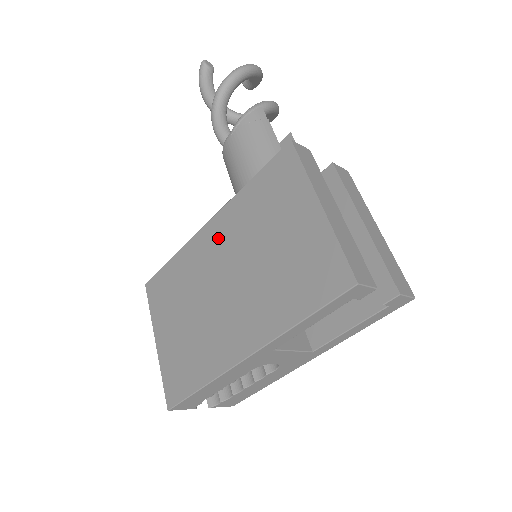
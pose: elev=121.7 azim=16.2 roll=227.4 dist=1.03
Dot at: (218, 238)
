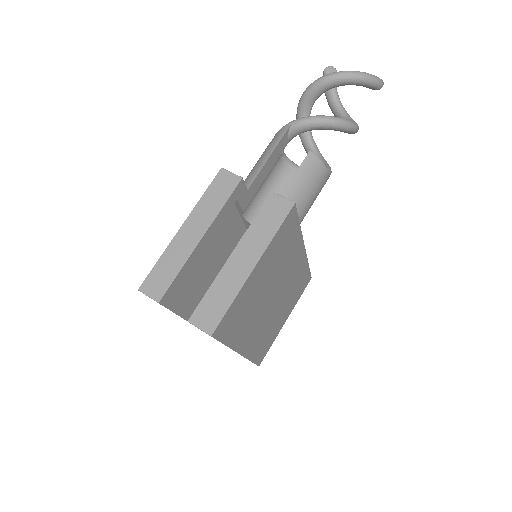
Dot at: occluded
